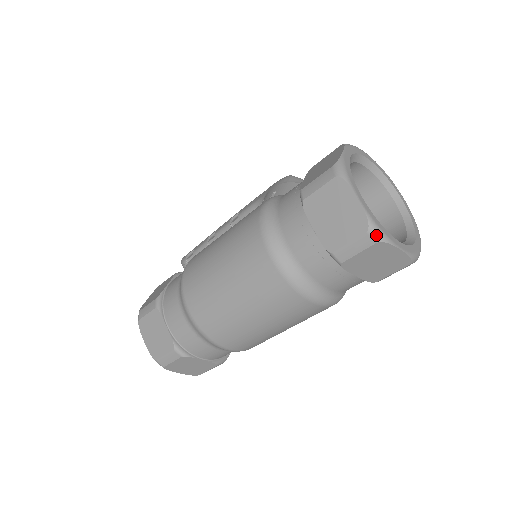
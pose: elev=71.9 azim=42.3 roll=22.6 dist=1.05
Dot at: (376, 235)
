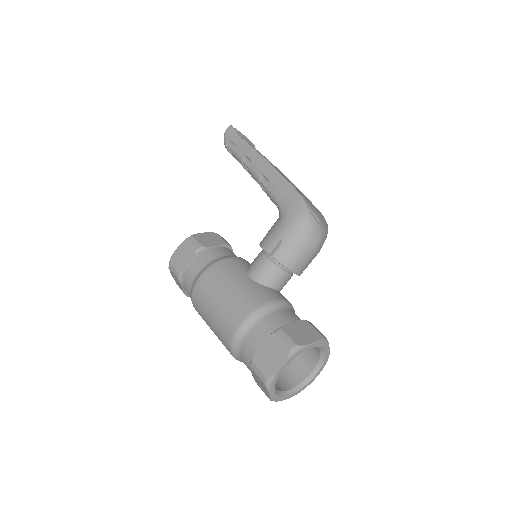
Dot at: occluded
